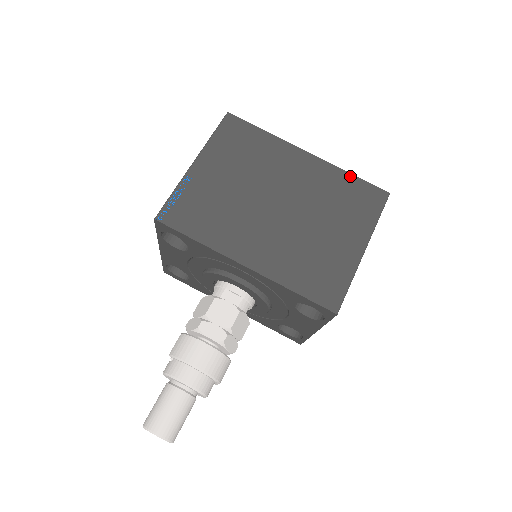
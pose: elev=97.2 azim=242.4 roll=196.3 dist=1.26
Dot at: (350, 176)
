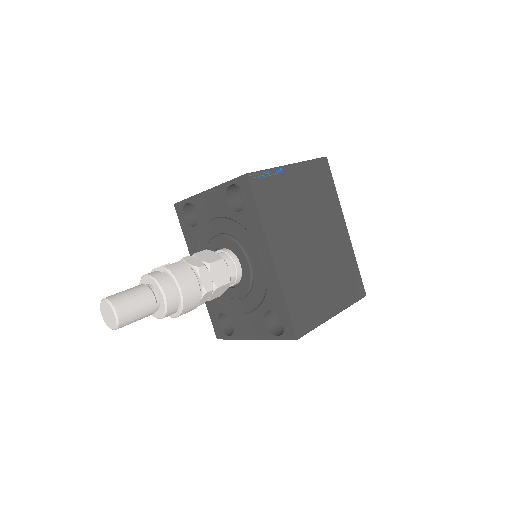
Dot at: (356, 264)
